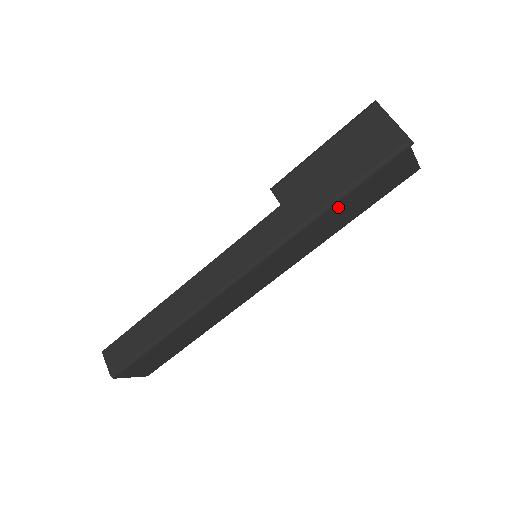
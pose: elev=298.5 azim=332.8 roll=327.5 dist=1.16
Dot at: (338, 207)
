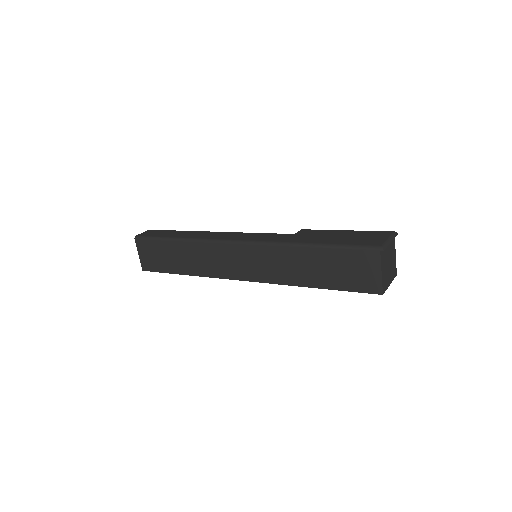
Dot at: (314, 253)
